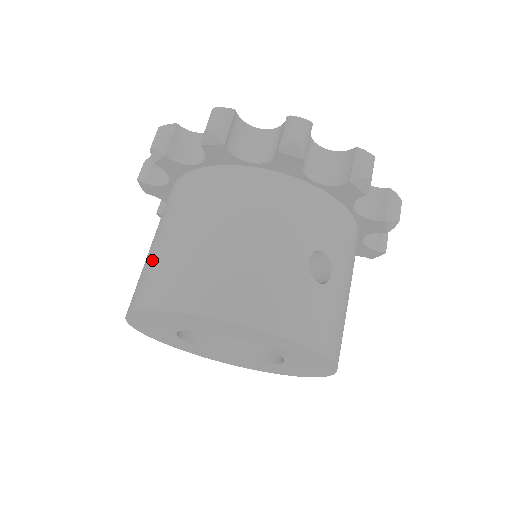
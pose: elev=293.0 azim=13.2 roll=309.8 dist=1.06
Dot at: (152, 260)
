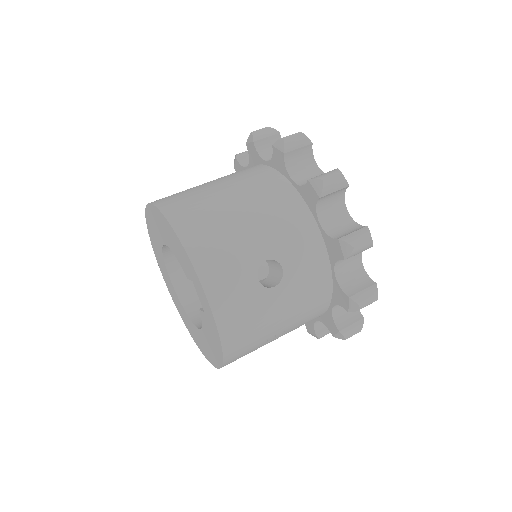
Dot at: (188, 189)
